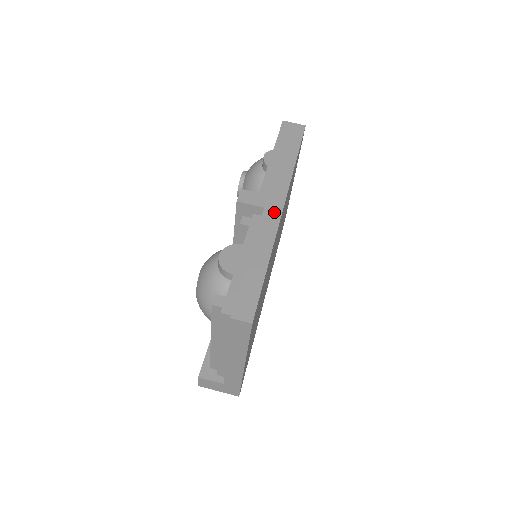
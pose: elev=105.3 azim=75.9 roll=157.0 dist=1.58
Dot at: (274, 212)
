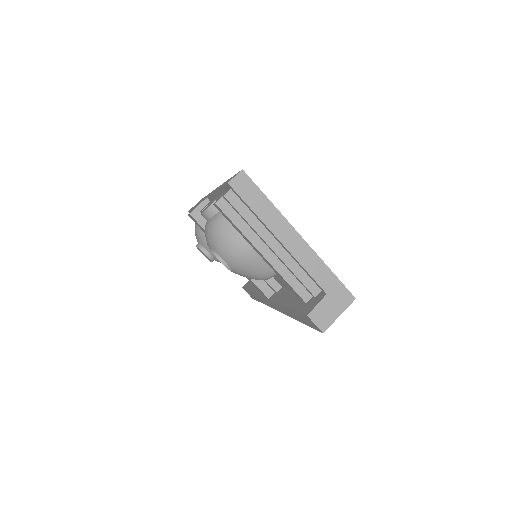
Dot at: occluded
